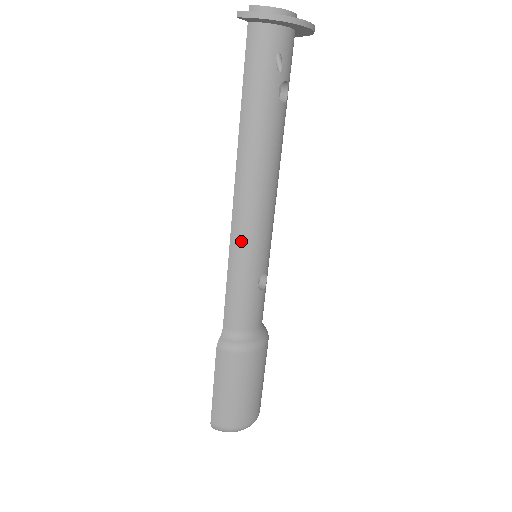
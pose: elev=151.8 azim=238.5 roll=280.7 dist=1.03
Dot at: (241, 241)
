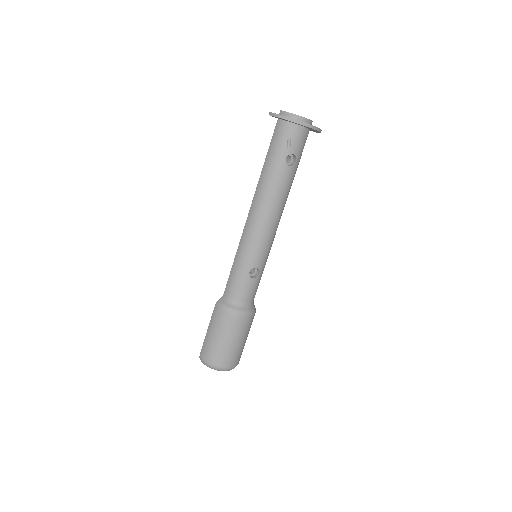
Dot at: (245, 241)
